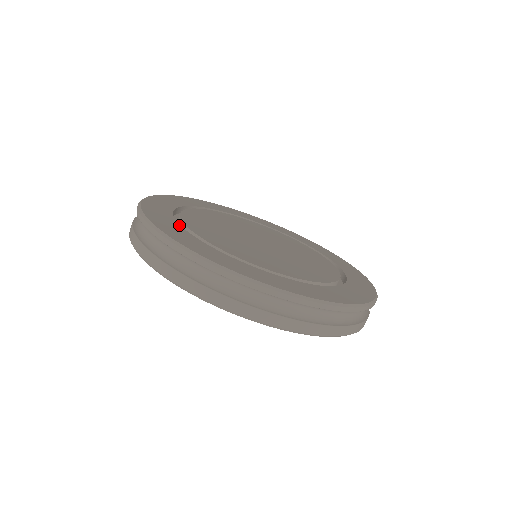
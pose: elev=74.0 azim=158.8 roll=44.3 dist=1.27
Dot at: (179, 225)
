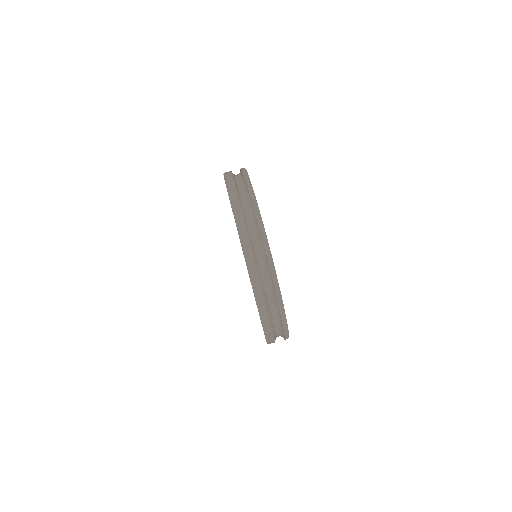
Dot at: occluded
